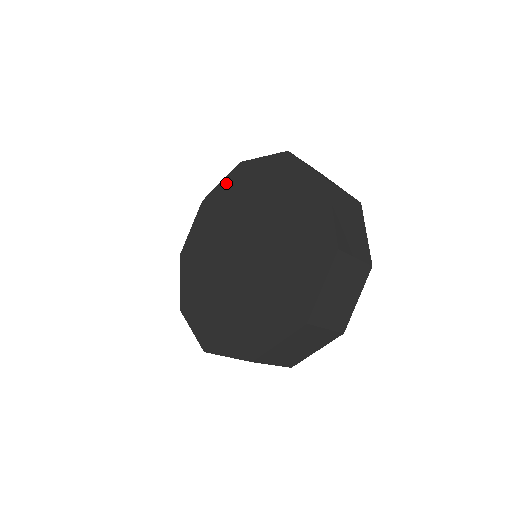
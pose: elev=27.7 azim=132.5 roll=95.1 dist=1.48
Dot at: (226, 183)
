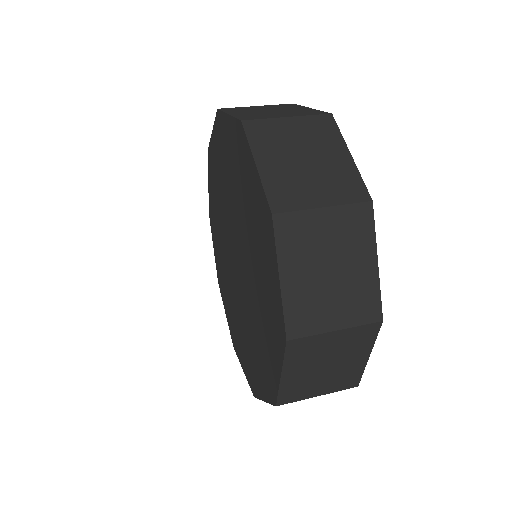
Dot at: (209, 183)
